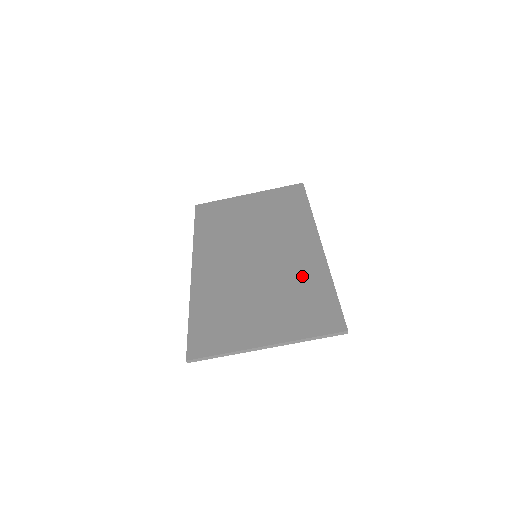
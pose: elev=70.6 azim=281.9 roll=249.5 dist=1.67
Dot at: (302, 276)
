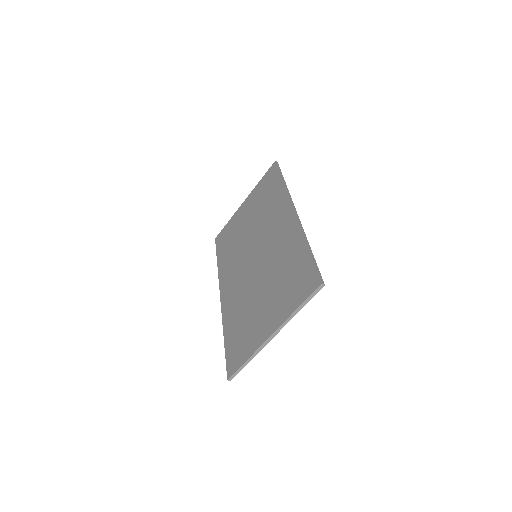
Dot at: (285, 253)
